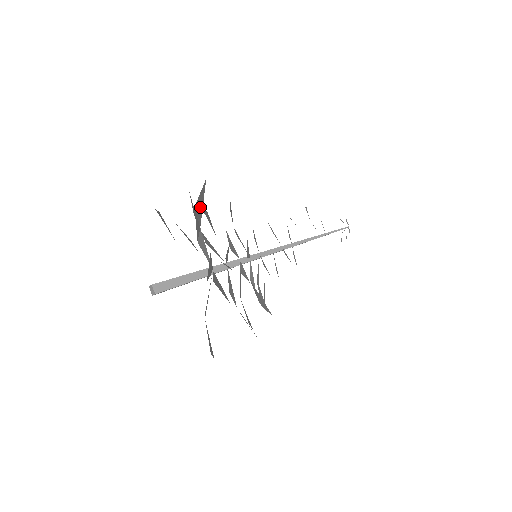
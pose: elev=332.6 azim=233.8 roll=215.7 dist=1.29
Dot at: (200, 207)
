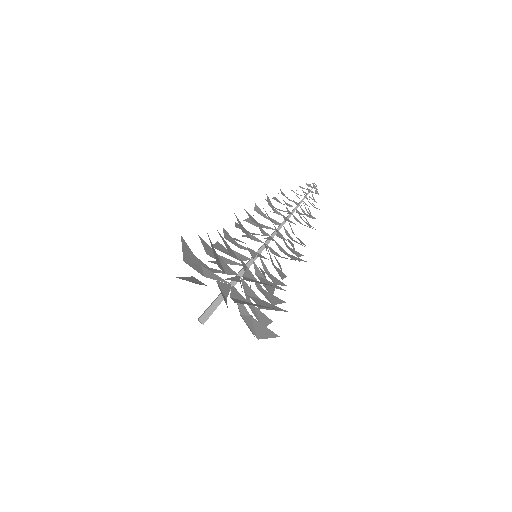
Dot at: occluded
